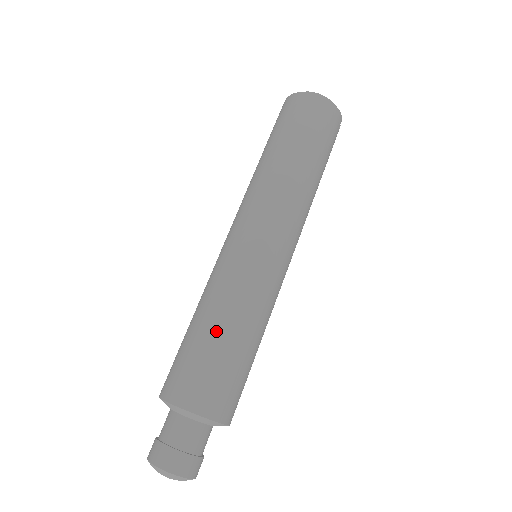
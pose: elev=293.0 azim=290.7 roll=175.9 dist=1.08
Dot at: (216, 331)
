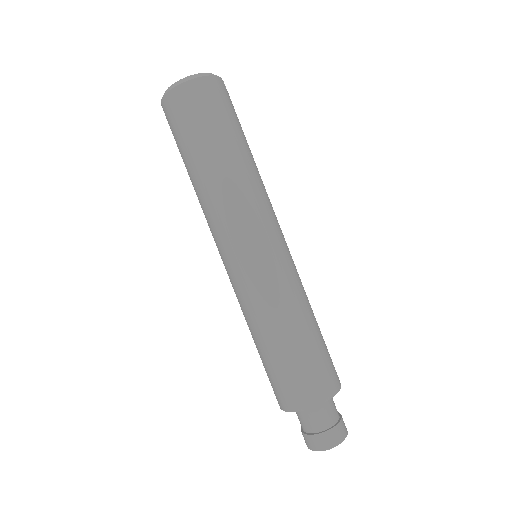
Dot at: (282, 344)
